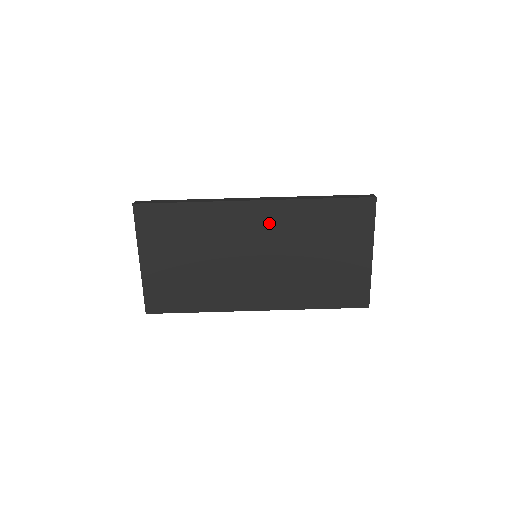
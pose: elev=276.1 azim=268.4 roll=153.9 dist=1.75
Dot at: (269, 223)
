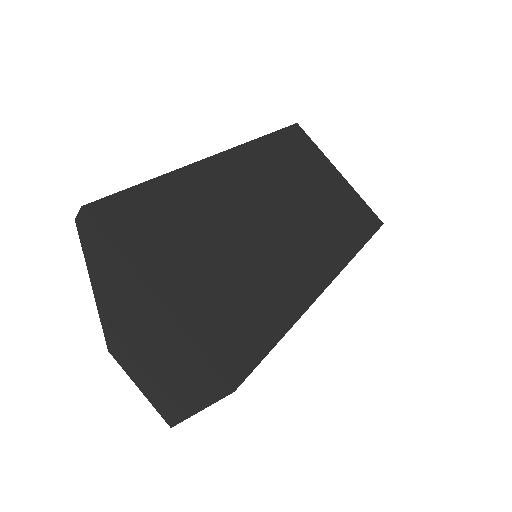
Dot at: (252, 173)
